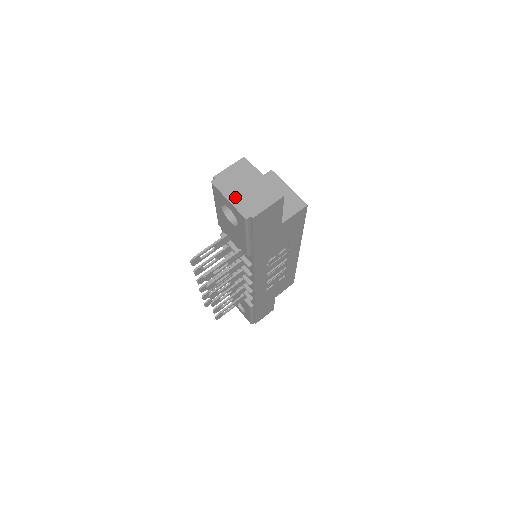
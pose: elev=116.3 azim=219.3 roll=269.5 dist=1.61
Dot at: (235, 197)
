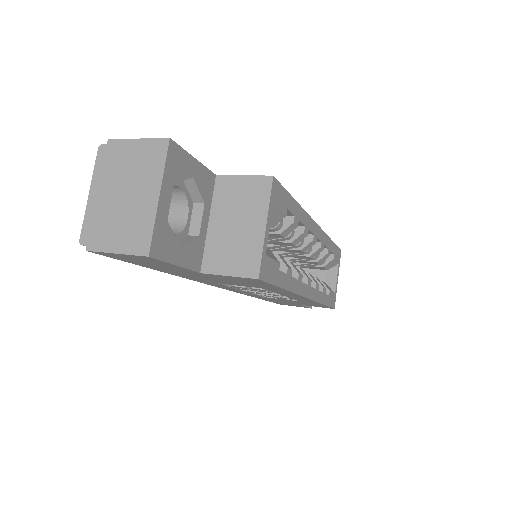
Dot at: (99, 197)
